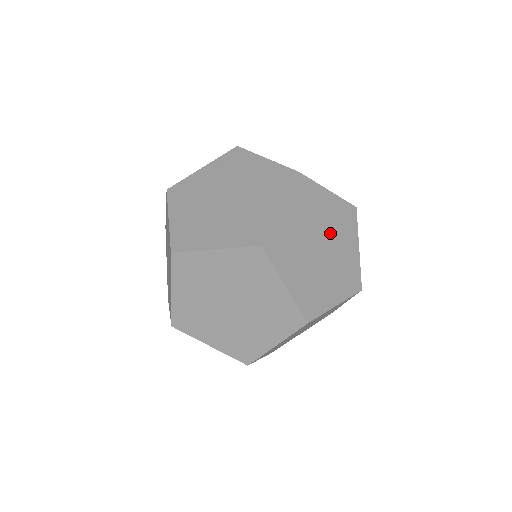
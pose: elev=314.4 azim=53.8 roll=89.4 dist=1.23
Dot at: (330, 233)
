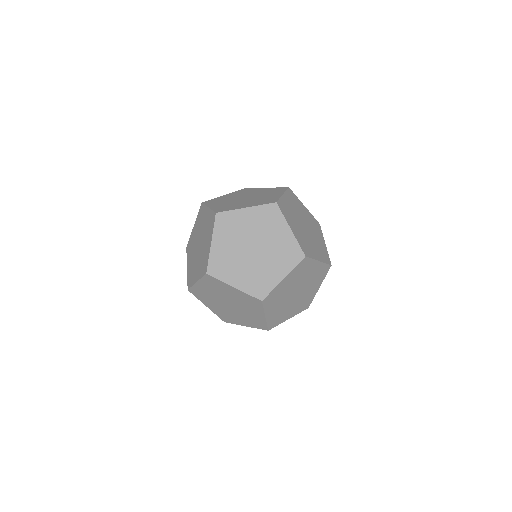
Dot at: (306, 284)
